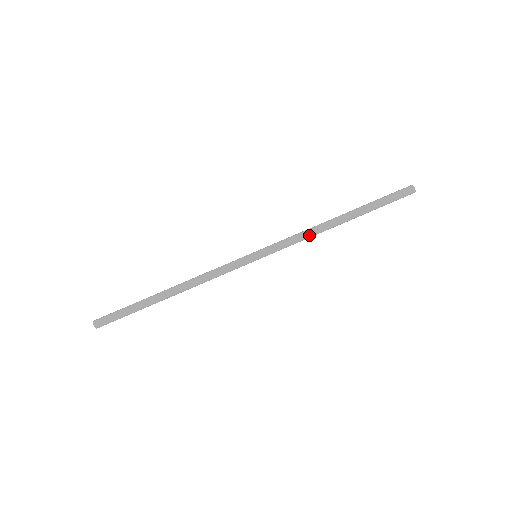
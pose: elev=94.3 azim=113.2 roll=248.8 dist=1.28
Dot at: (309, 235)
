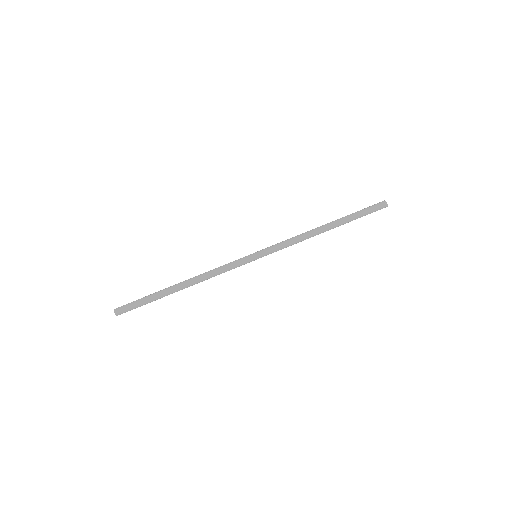
Dot at: (300, 237)
